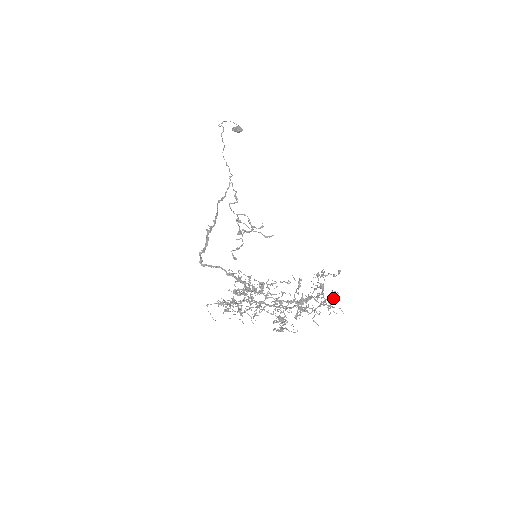
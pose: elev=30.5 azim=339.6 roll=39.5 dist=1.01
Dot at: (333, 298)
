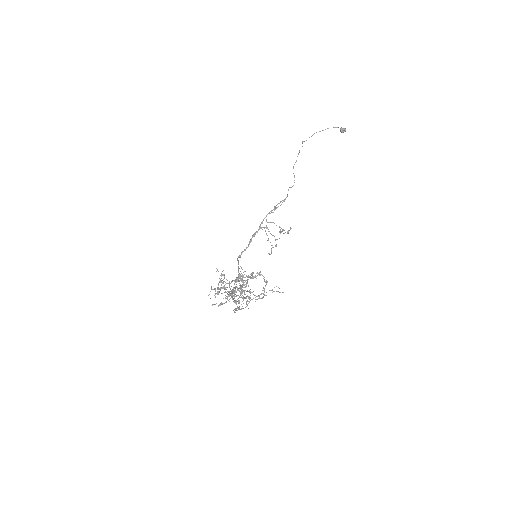
Dot at: occluded
